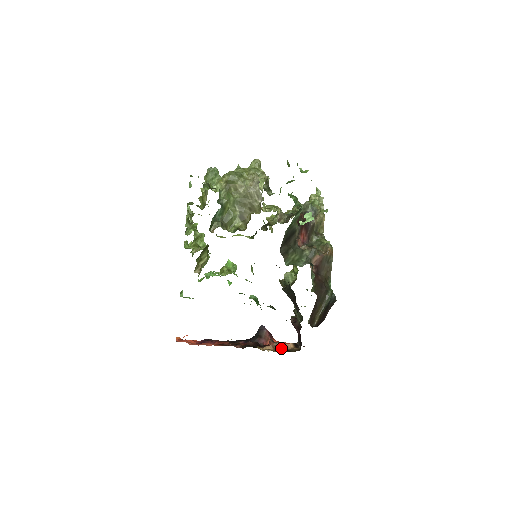
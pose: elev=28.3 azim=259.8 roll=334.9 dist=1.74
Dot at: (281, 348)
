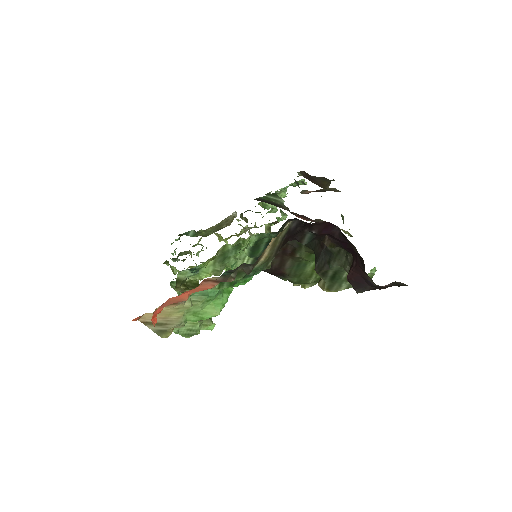
Dot at: occluded
